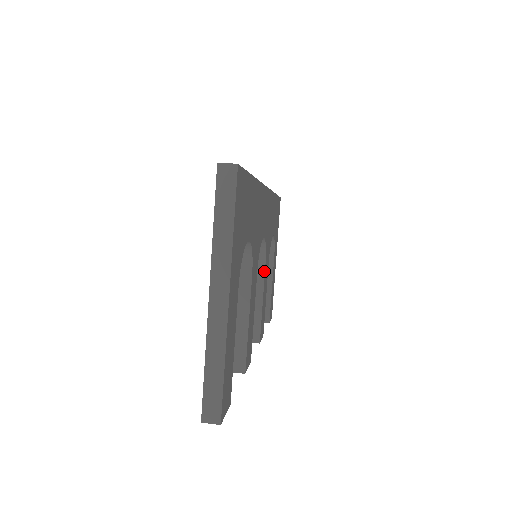
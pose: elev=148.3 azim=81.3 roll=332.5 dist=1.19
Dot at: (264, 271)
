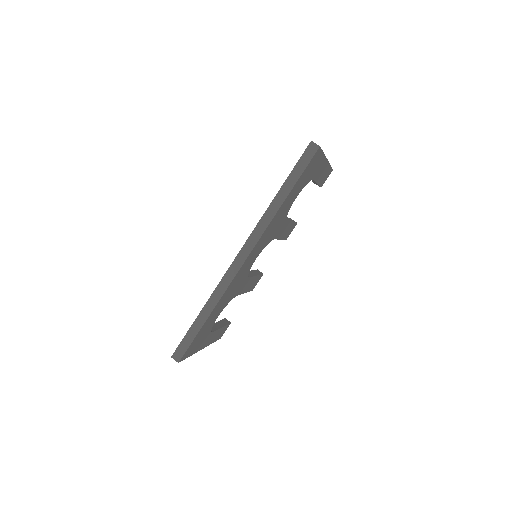
Dot at: occluded
